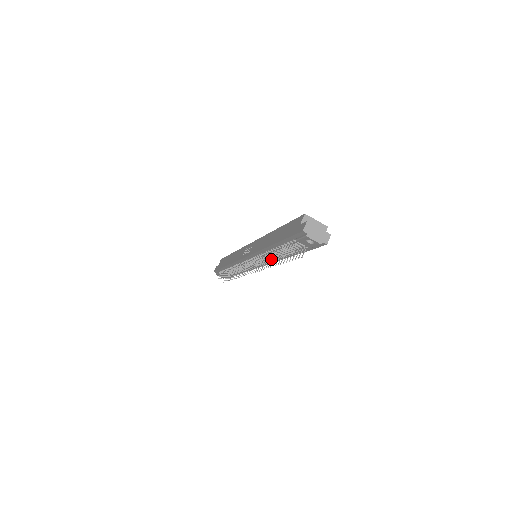
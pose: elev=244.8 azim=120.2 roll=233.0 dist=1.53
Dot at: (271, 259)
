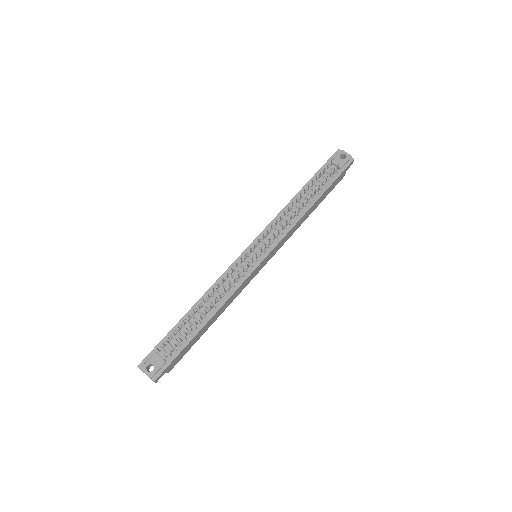
Dot at: (290, 220)
